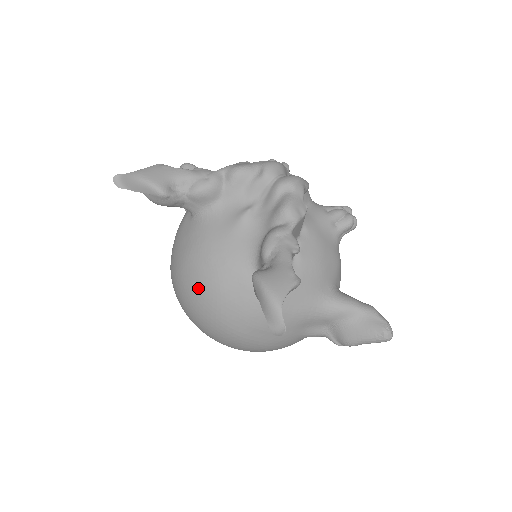
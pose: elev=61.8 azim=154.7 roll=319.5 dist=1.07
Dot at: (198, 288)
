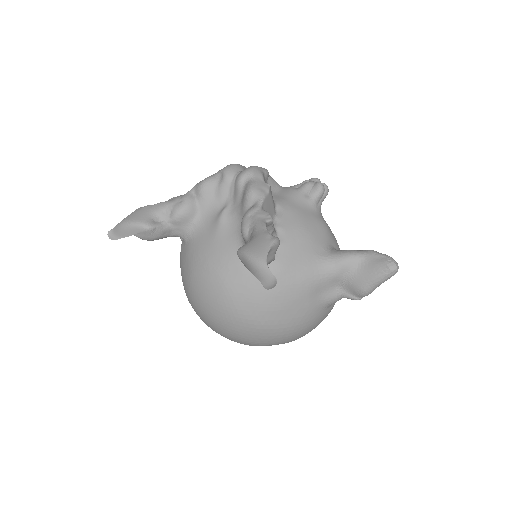
Dot at: (209, 296)
